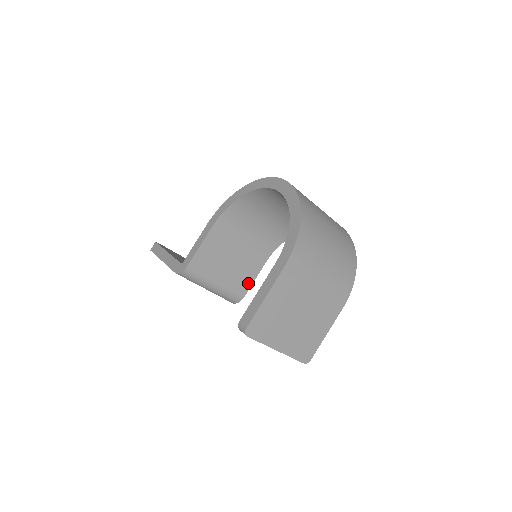
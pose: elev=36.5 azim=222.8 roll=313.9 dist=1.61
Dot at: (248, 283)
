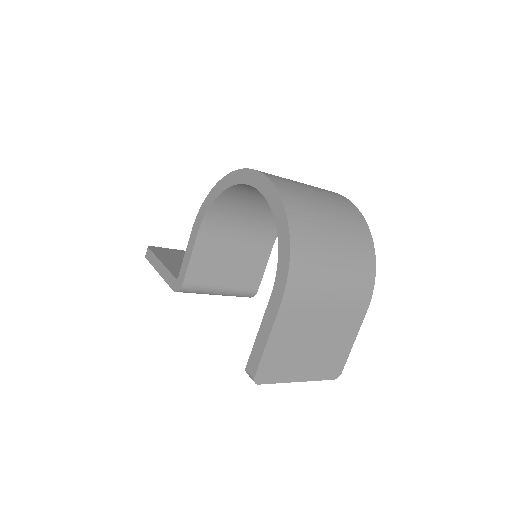
Dot at: (258, 275)
